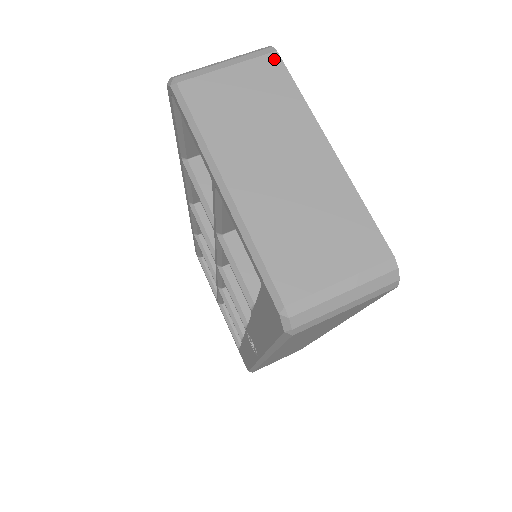
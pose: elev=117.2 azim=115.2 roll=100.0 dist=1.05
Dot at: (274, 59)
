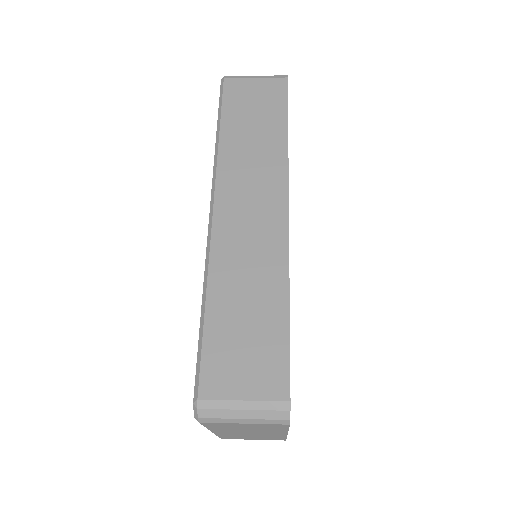
Dot at: occluded
